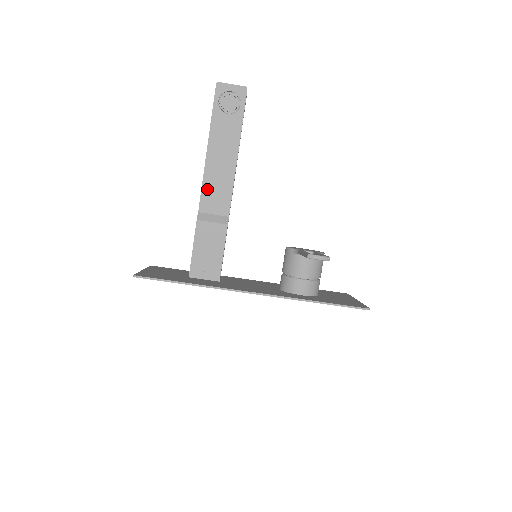
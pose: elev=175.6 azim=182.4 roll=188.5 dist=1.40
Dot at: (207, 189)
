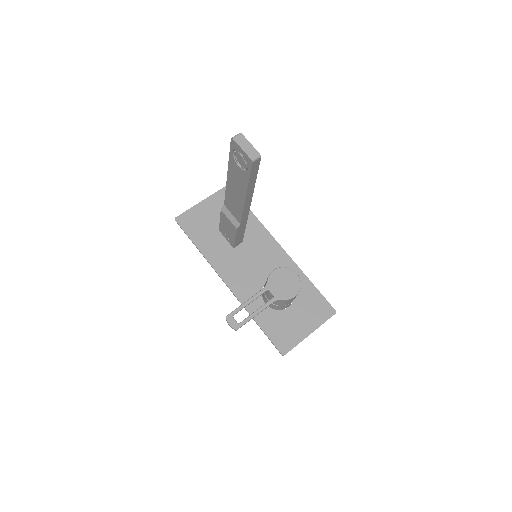
Dot at: (228, 198)
